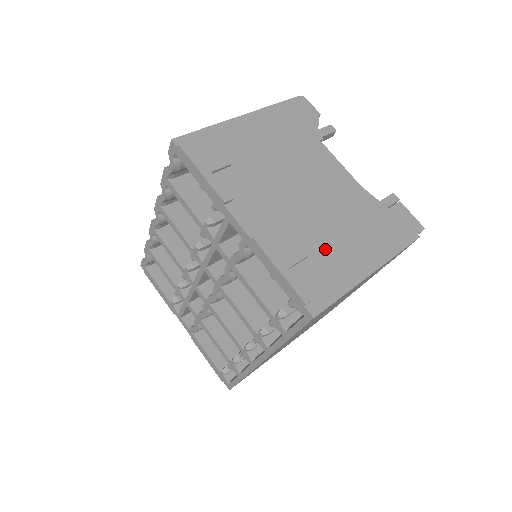
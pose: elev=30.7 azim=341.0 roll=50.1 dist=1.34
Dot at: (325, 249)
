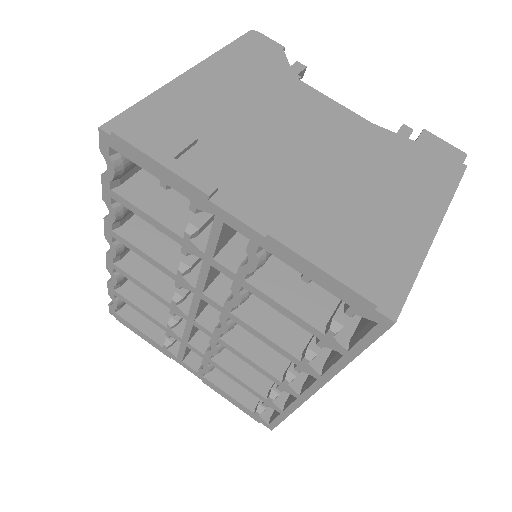
Dot at: (366, 219)
